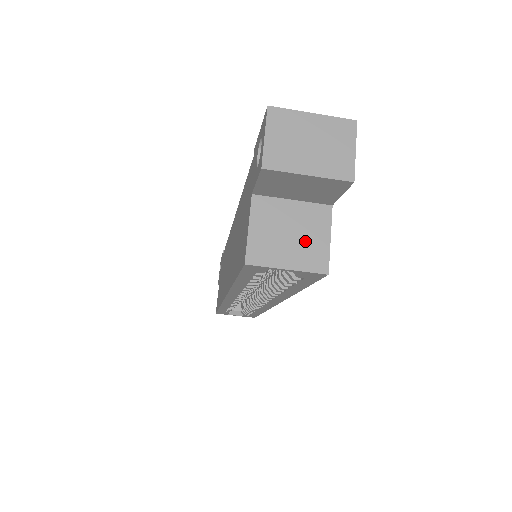
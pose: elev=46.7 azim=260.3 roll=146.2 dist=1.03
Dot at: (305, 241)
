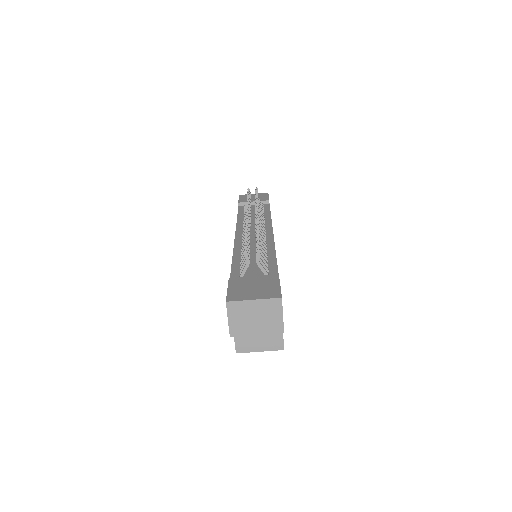
Dot at: (268, 336)
